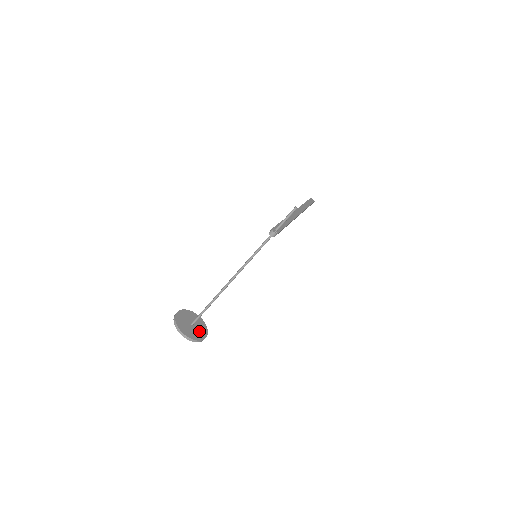
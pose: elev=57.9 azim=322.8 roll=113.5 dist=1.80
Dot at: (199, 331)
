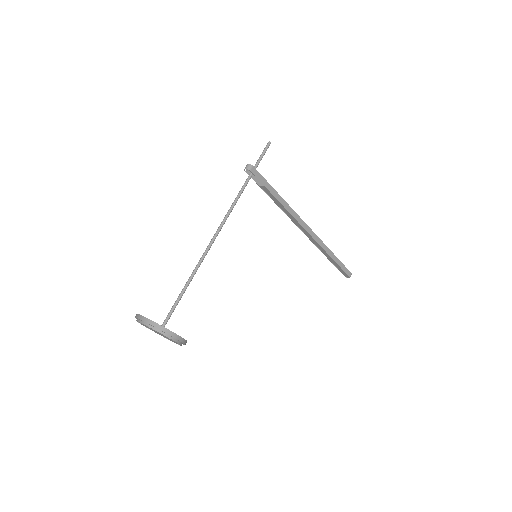
Dot at: occluded
